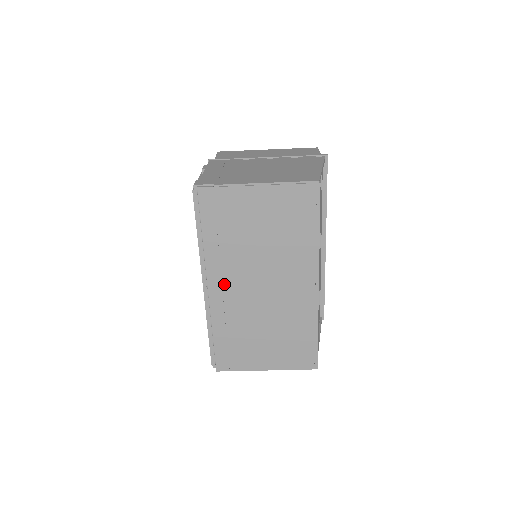
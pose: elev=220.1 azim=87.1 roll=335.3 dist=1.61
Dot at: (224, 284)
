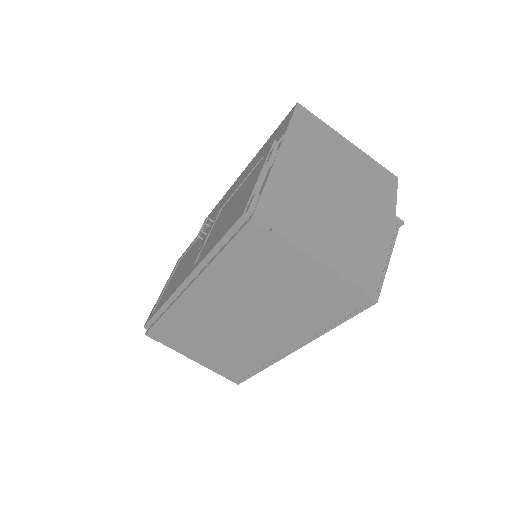
Dot at: (207, 296)
